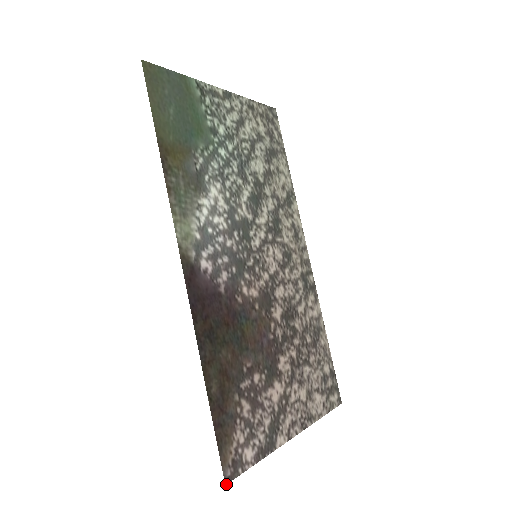
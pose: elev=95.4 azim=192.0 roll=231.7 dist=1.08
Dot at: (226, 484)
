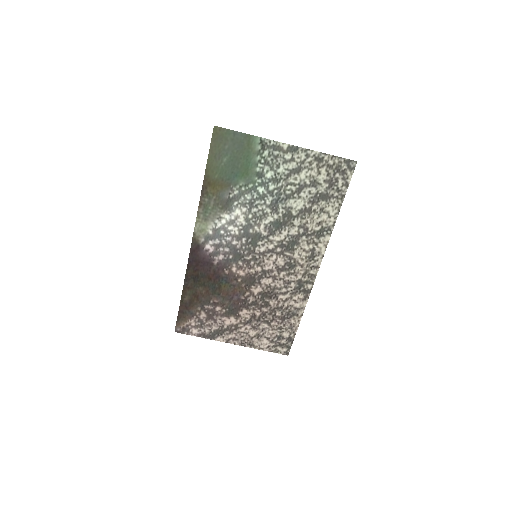
Dot at: occluded
